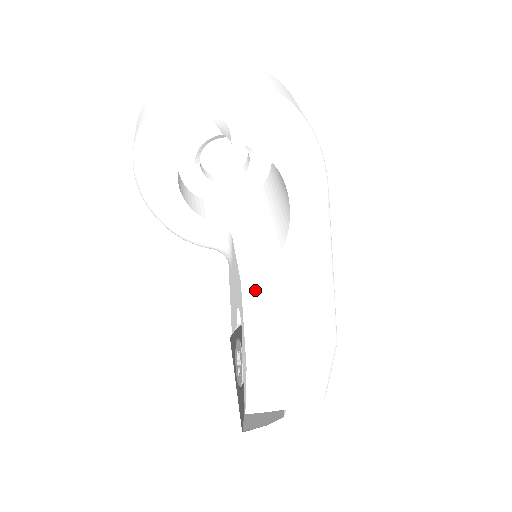
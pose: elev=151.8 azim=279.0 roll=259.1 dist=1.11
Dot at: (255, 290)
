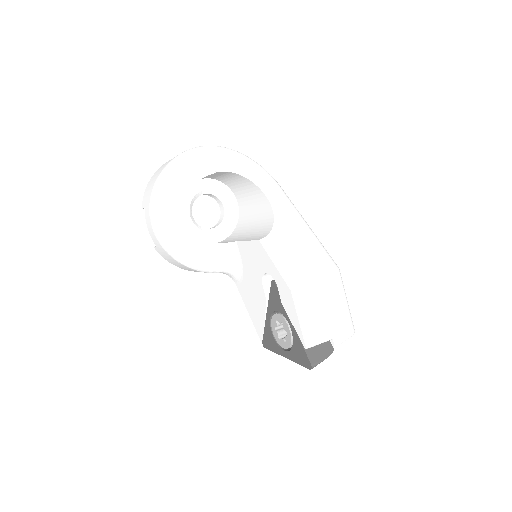
Dot at: (270, 243)
